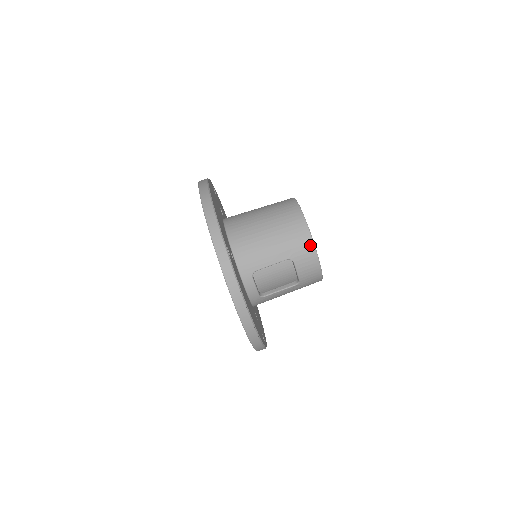
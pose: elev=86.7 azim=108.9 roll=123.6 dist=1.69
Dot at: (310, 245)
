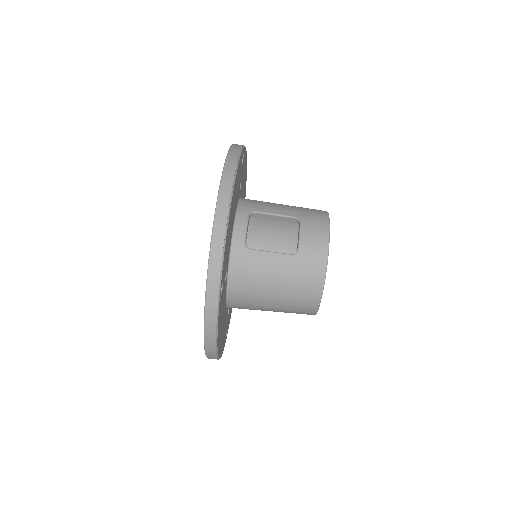
Dot at: (324, 217)
